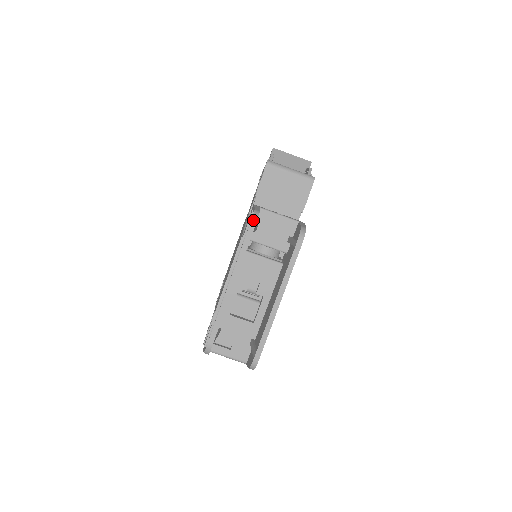
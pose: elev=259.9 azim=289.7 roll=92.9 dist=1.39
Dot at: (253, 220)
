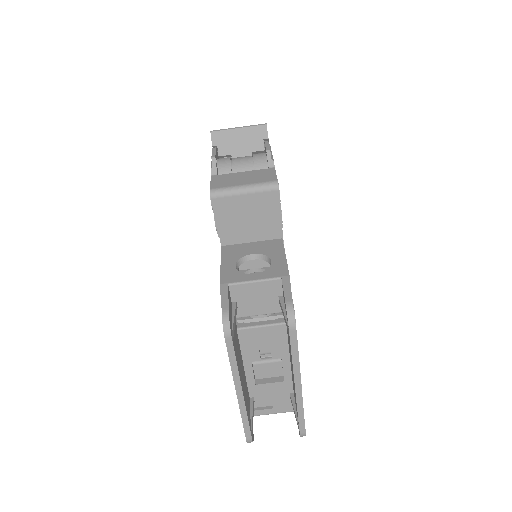
Dot at: (225, 331)
